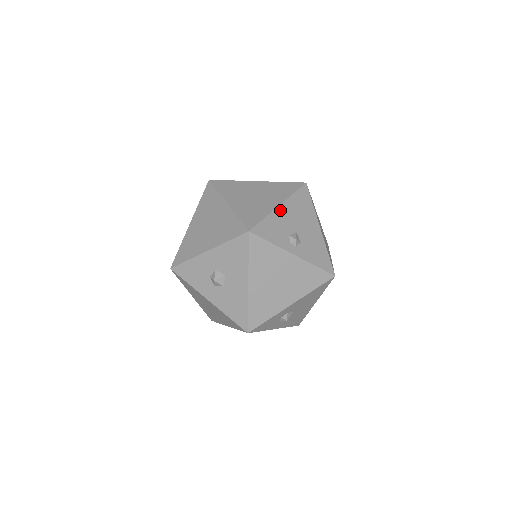
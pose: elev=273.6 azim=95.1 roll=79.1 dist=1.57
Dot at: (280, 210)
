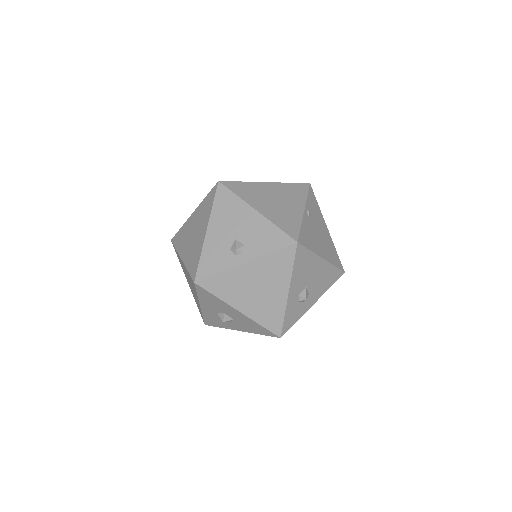
Dot at: (209, 235)
